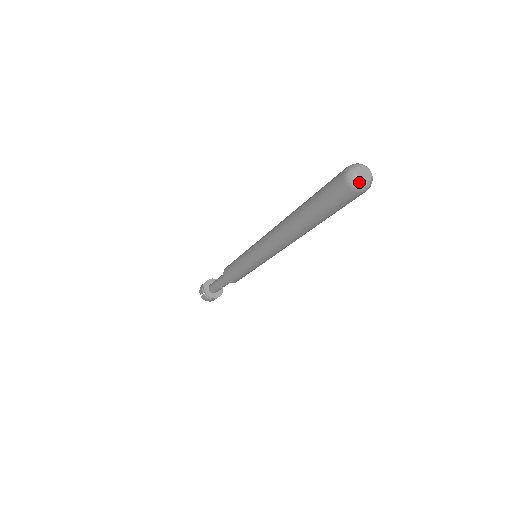
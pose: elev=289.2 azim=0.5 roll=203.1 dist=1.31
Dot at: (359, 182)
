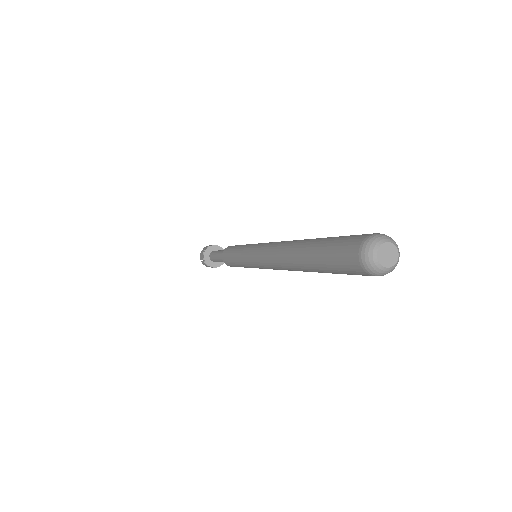
Dot at: (391, 270)
